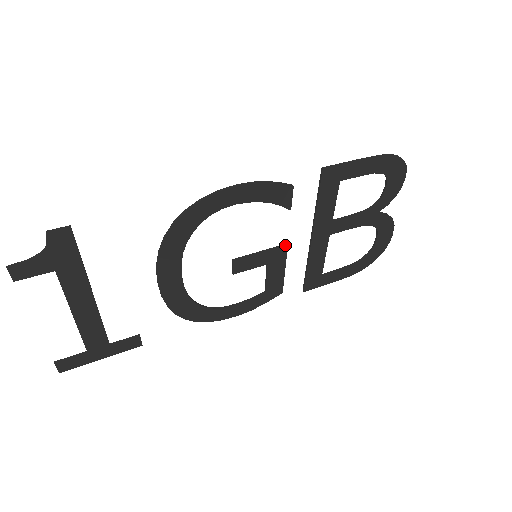
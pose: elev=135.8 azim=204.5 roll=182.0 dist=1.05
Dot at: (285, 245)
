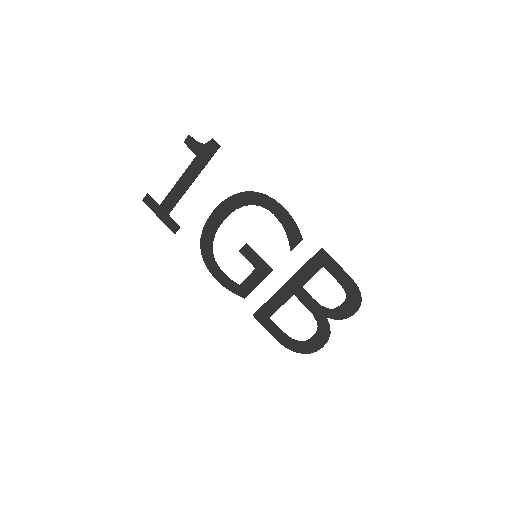
Dot at: (272, 269)
